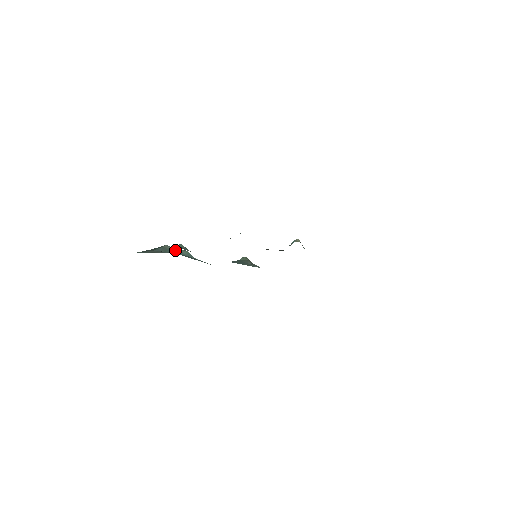
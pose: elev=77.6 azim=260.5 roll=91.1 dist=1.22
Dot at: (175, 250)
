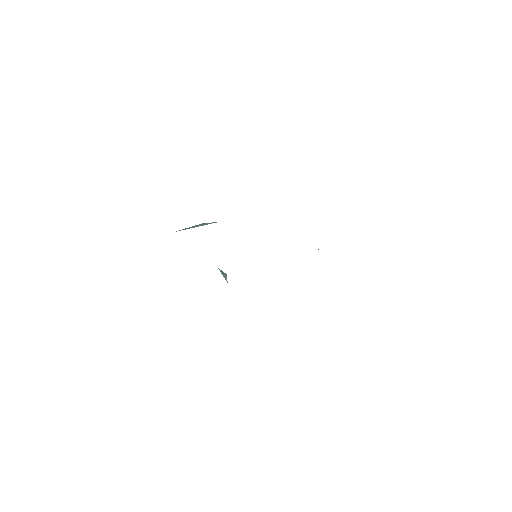
Dot at: occluded
